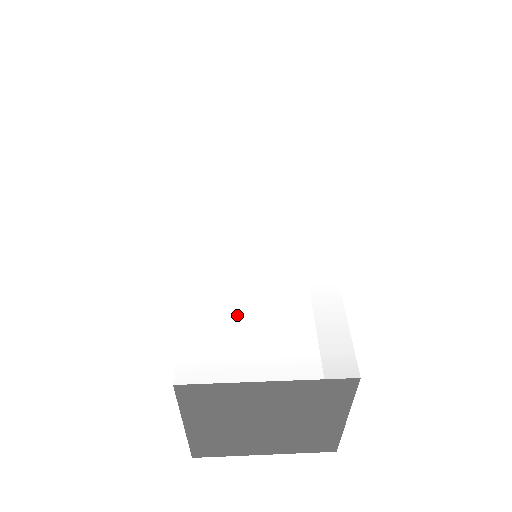
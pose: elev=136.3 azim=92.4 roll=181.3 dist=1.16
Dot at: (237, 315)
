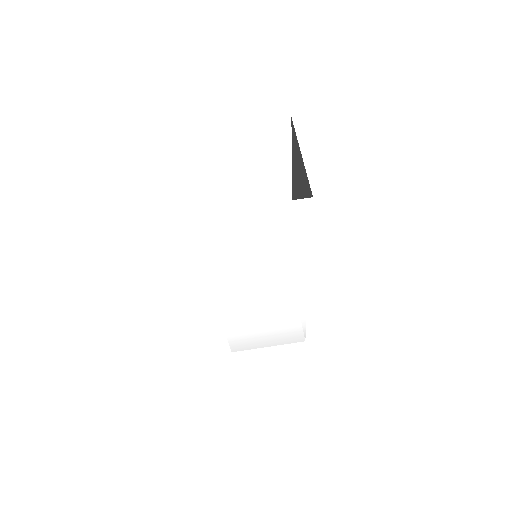
Dot at: (254, 335)
